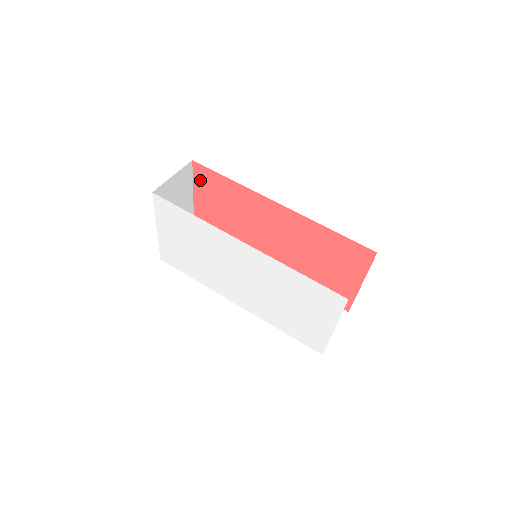
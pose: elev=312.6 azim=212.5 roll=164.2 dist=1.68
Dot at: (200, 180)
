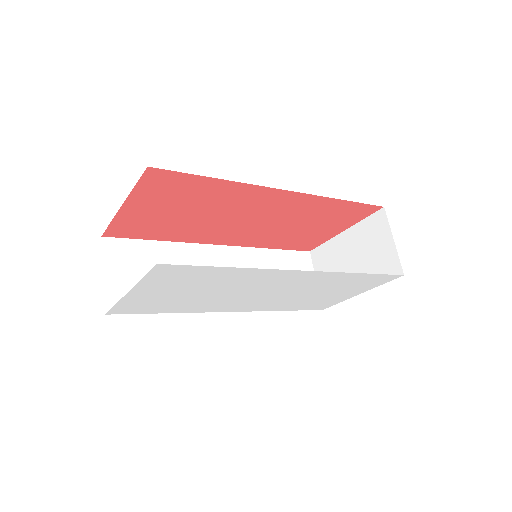
Dot at: (150, 187)
